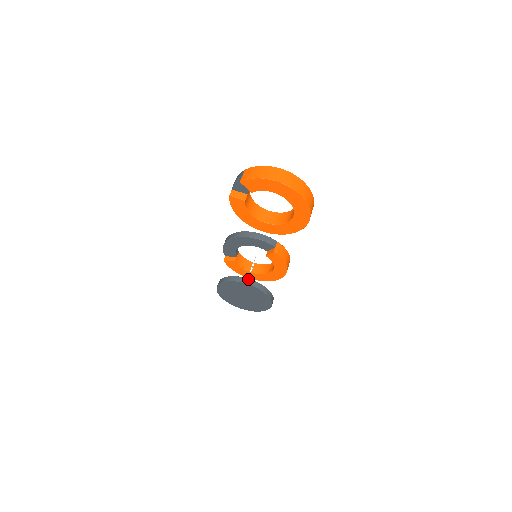
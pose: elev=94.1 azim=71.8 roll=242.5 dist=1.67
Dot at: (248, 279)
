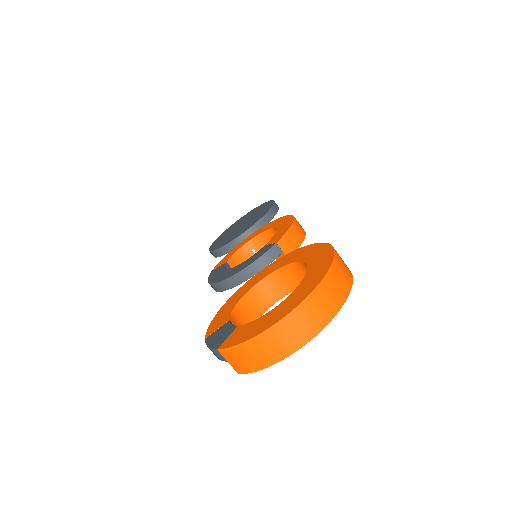
Dot at: occluded
